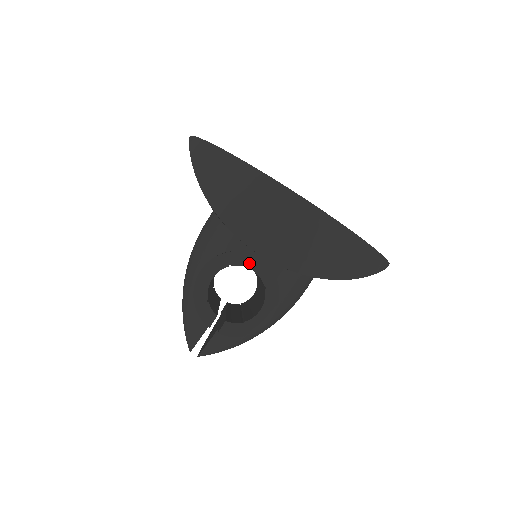
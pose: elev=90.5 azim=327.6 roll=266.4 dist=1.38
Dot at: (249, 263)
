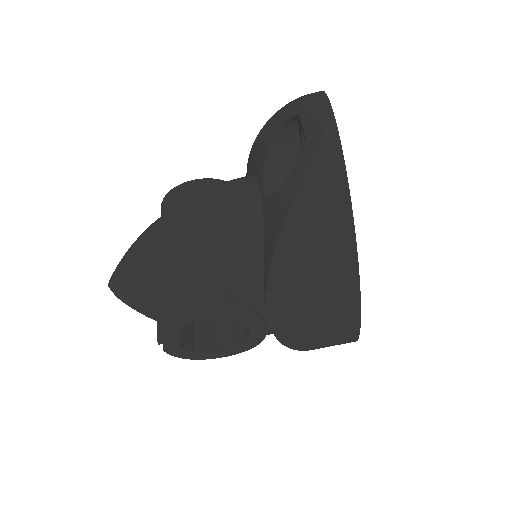
Dot at: (252, 325)
